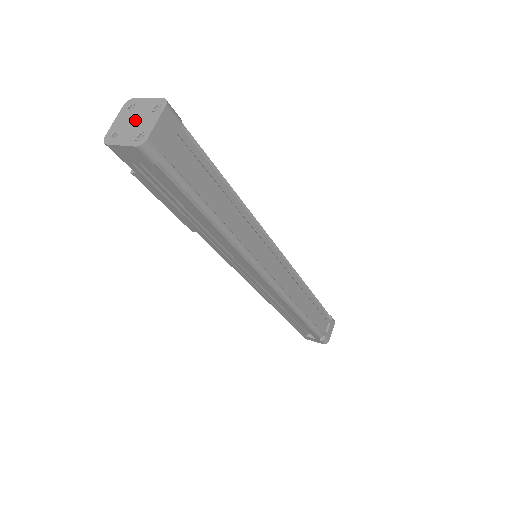
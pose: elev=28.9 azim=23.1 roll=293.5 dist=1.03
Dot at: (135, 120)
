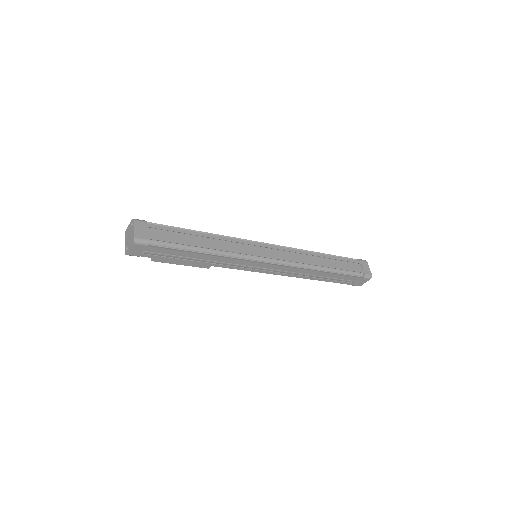
Dot at: (129, 236)
